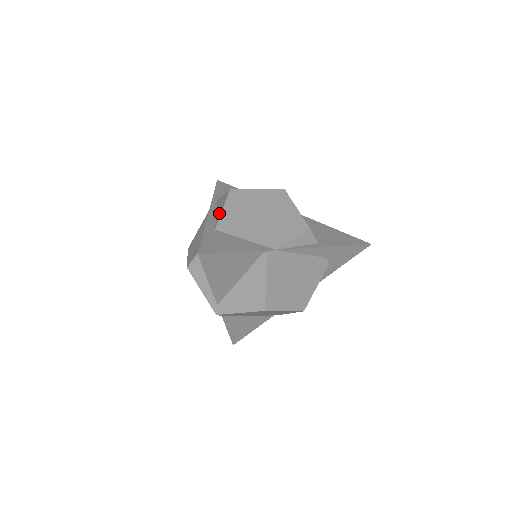
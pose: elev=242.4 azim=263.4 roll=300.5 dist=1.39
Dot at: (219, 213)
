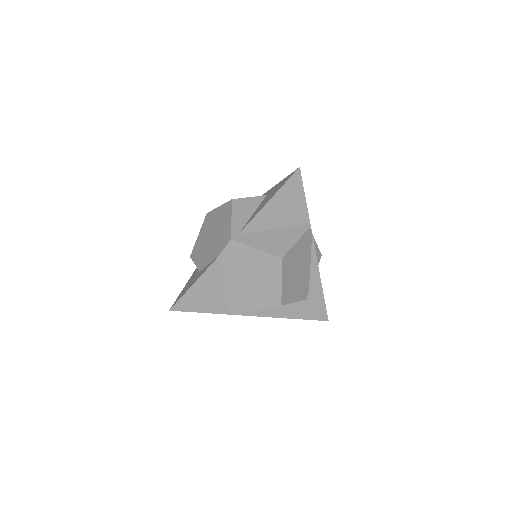
Dot at: occluded
